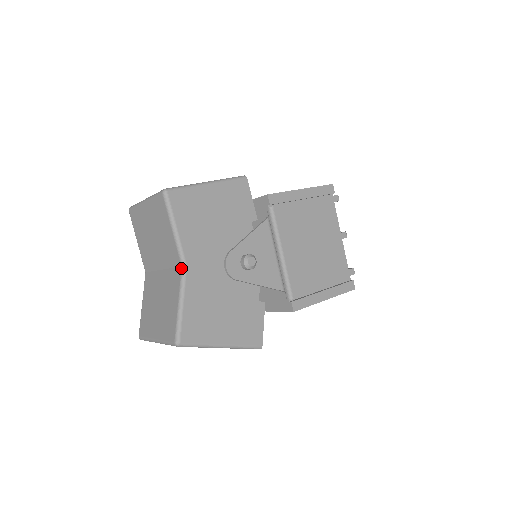
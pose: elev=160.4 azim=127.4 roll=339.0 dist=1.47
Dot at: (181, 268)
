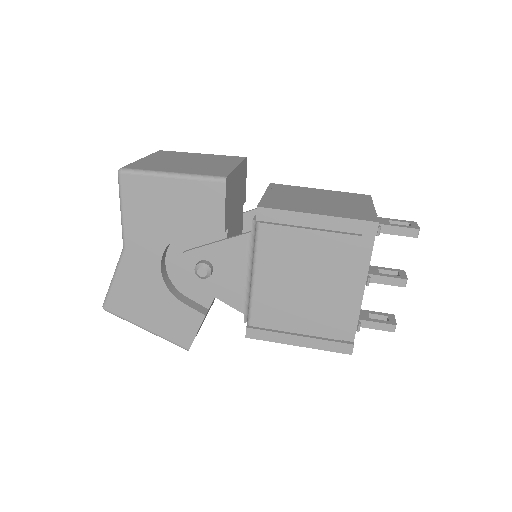
Dot at: (123, 248)
